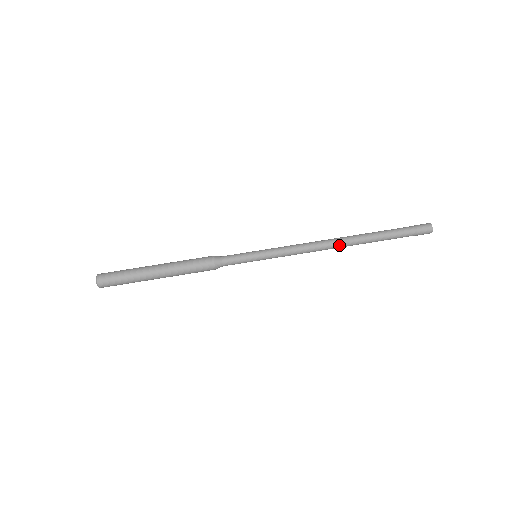
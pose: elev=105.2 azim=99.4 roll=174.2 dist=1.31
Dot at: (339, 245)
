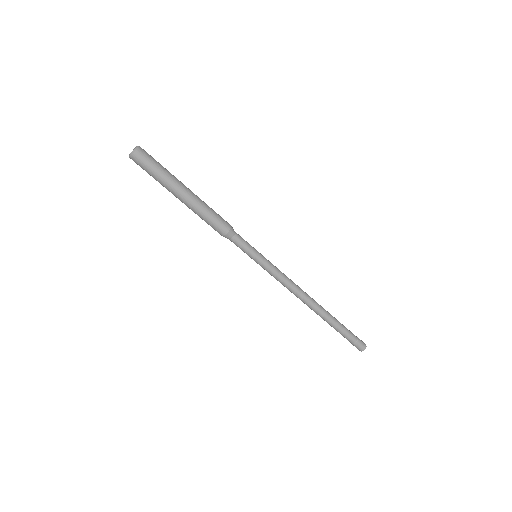
Dot at: (310, 304)
